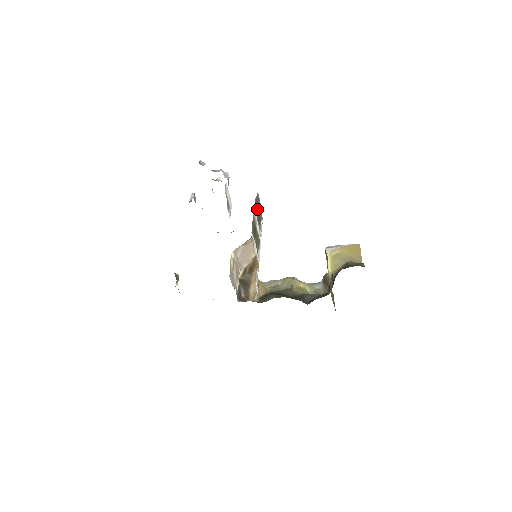
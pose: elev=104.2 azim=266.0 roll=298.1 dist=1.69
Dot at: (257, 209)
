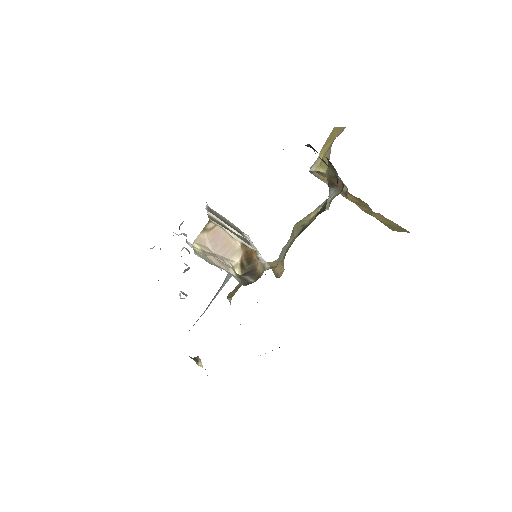
Dot at: occluded
